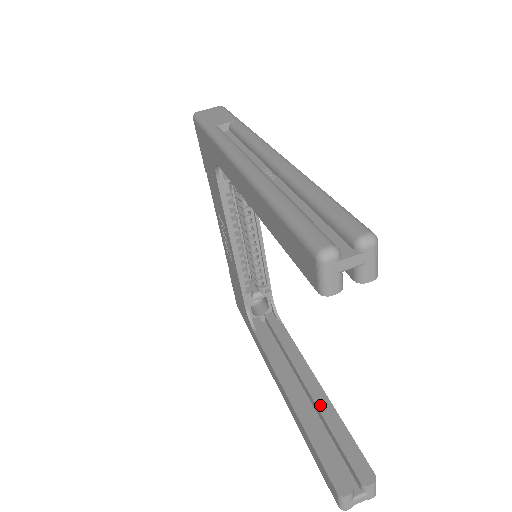
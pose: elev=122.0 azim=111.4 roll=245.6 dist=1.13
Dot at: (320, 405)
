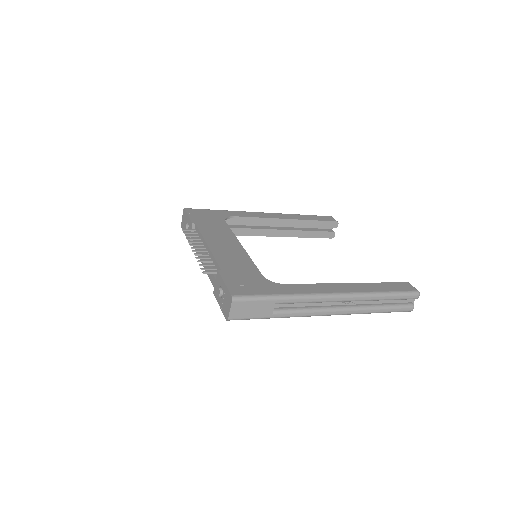
Dot at: (298, 225)
